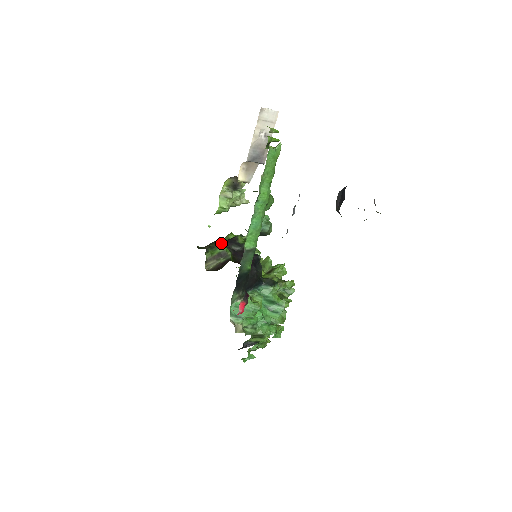
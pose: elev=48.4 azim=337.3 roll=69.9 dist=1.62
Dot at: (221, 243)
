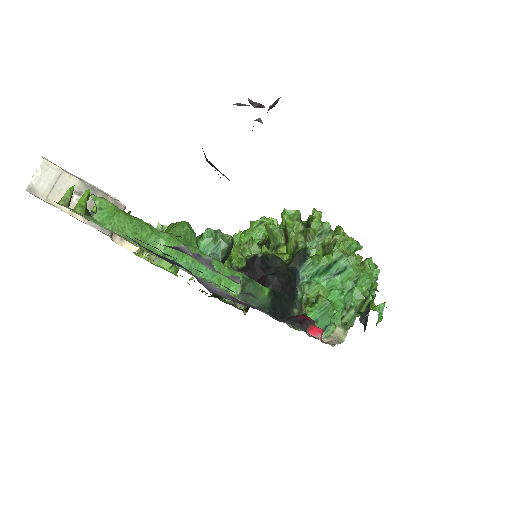
Dot at: occluded
